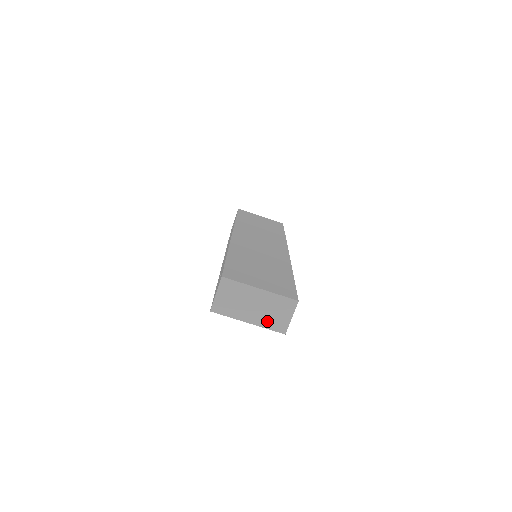
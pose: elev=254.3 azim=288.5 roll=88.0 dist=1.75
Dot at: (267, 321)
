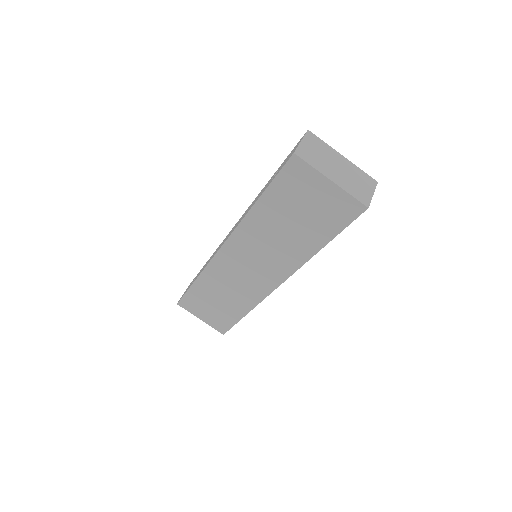
Dot at: (350, 187)
